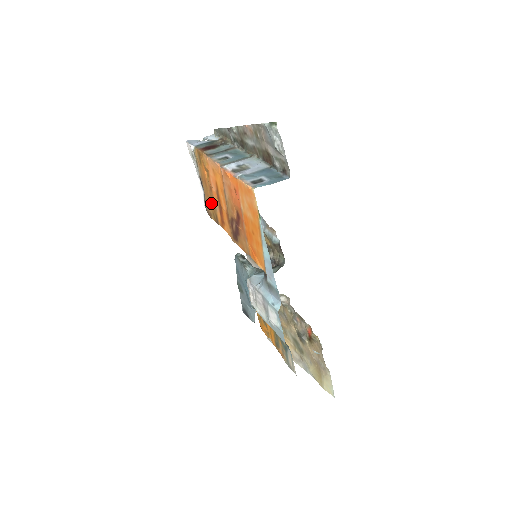
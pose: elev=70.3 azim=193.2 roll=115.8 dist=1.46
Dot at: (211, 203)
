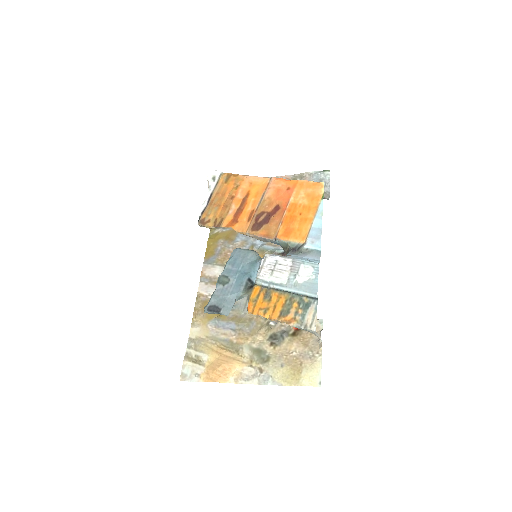
Dot at: (221, 209)
